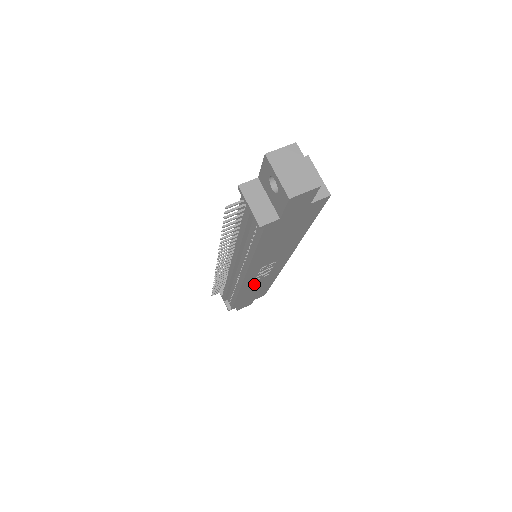
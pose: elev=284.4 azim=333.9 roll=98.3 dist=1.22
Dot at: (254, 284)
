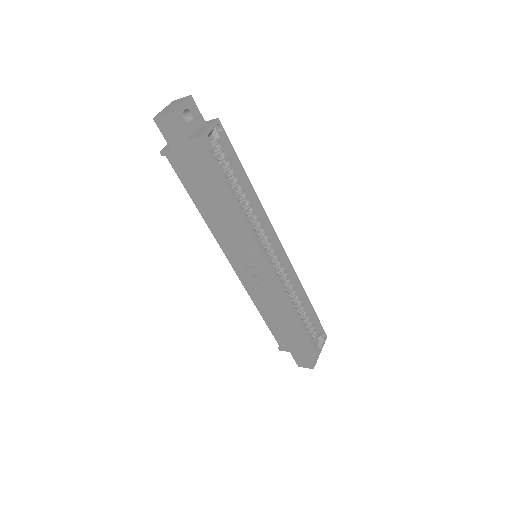
Dot at: (263, 296)
